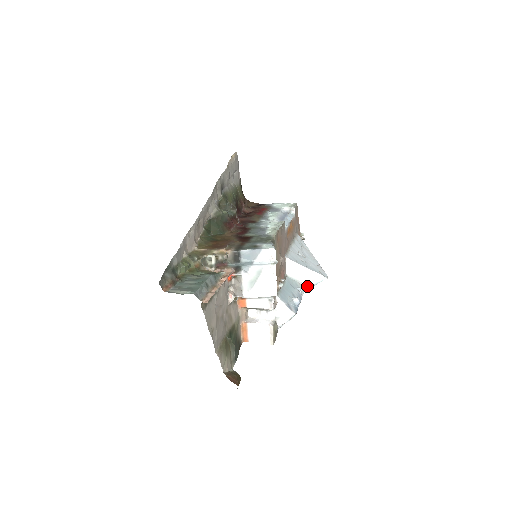
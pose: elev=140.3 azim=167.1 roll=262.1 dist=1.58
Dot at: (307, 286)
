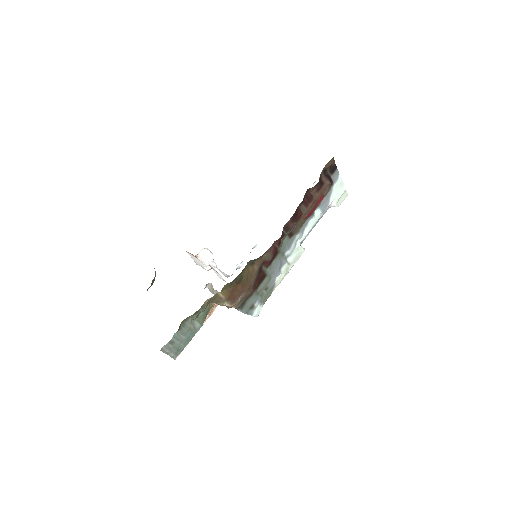
Dot at: occluded
